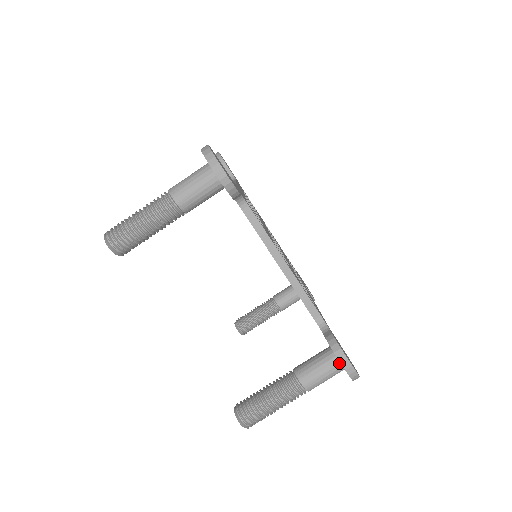
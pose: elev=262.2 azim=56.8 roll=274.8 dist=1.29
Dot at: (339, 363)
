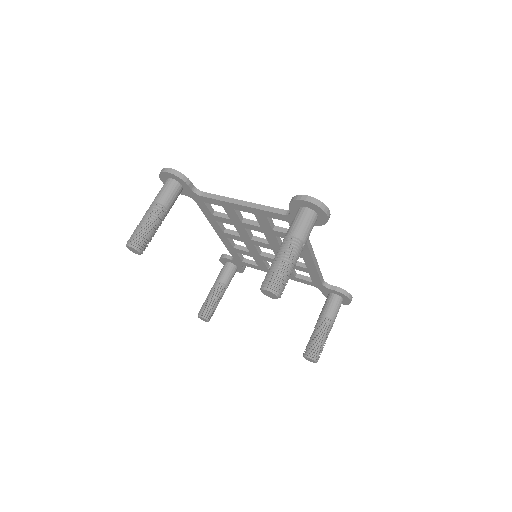
Dot at: (305, 208)
